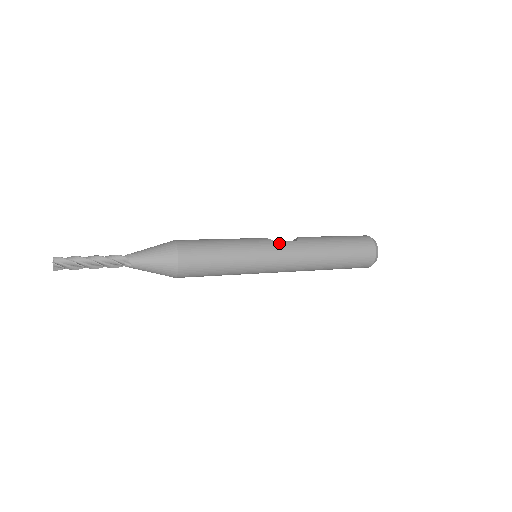
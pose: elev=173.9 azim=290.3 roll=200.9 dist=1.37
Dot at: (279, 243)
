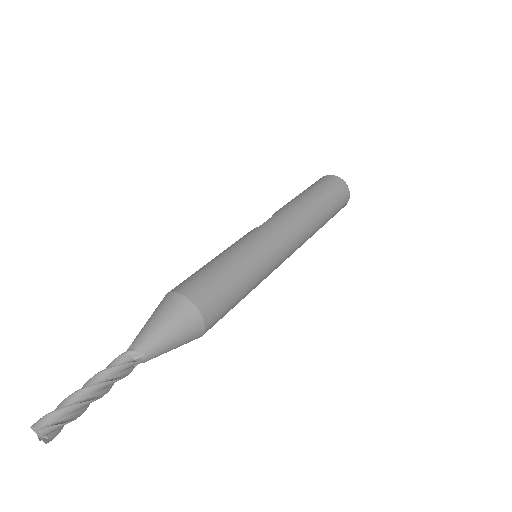
Dot at: (265, 224)
